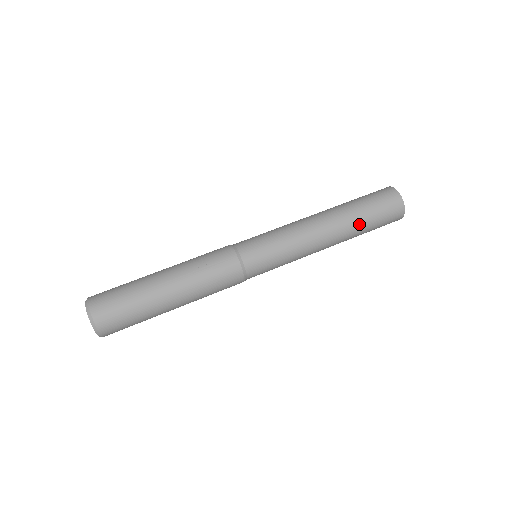
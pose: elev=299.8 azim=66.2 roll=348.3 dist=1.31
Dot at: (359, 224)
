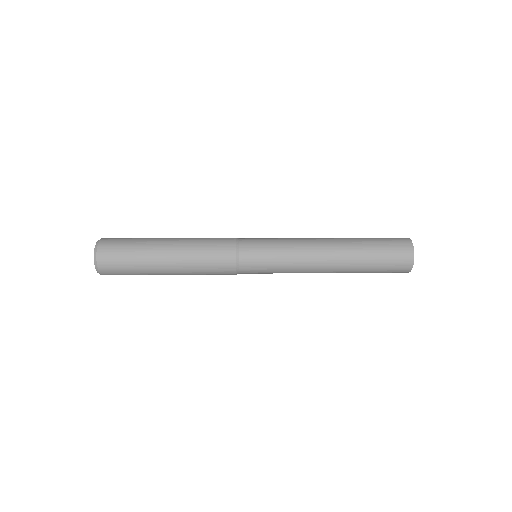
Dot at: (360, 242)
